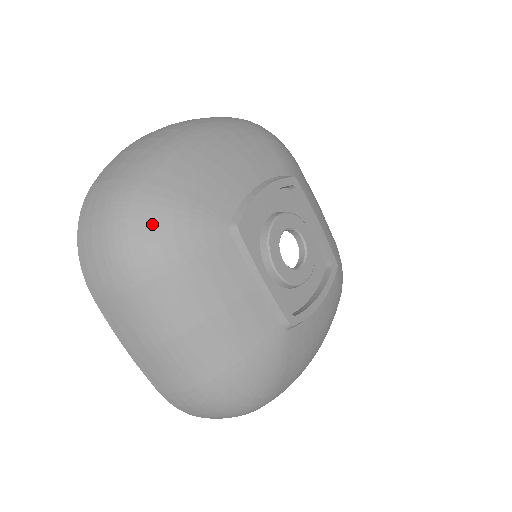
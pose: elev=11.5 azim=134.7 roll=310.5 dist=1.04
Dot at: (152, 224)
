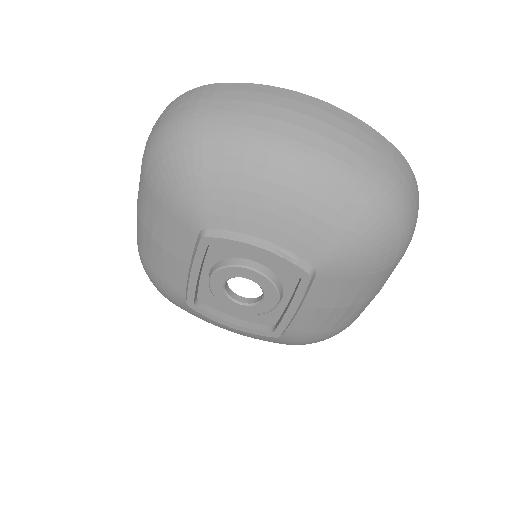
Dot at: (170, 163)
